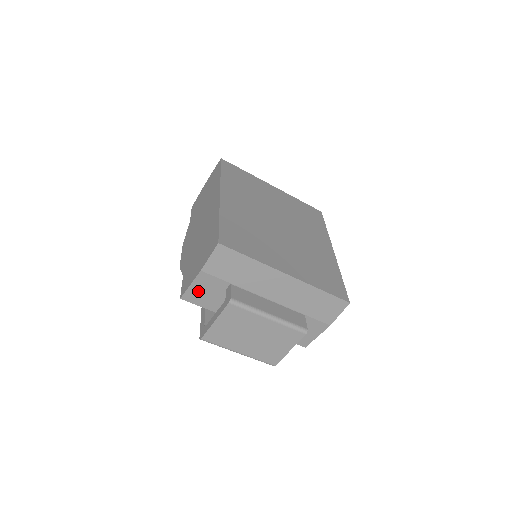
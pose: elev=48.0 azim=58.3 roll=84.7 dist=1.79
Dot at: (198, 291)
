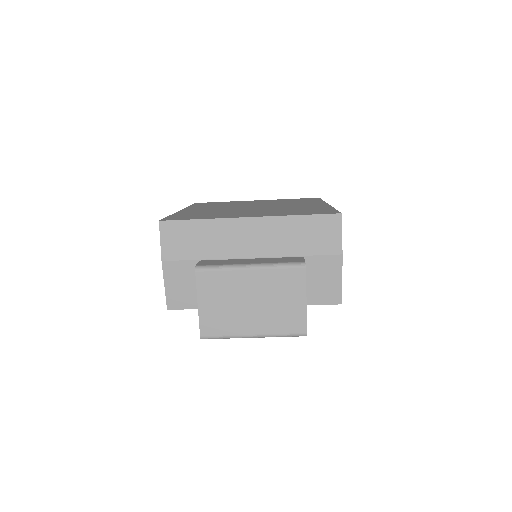
Dot at: (177, 289)
